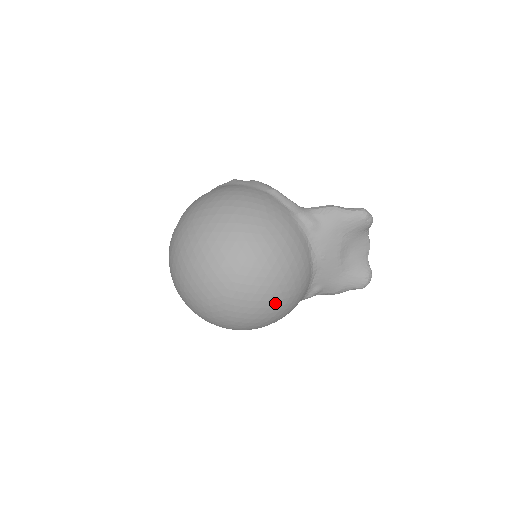
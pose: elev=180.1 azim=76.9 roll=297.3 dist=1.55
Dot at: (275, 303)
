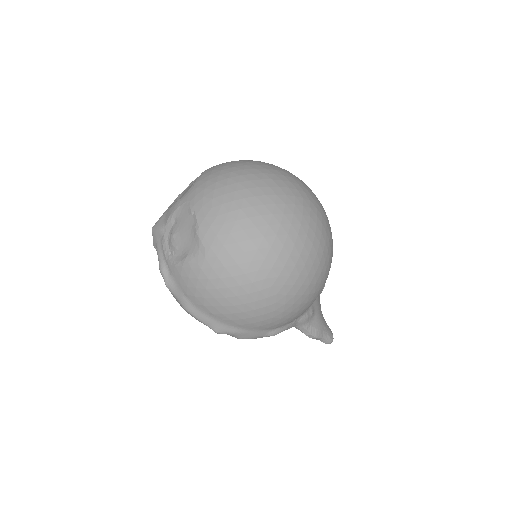
Dot at: (332, 251)
